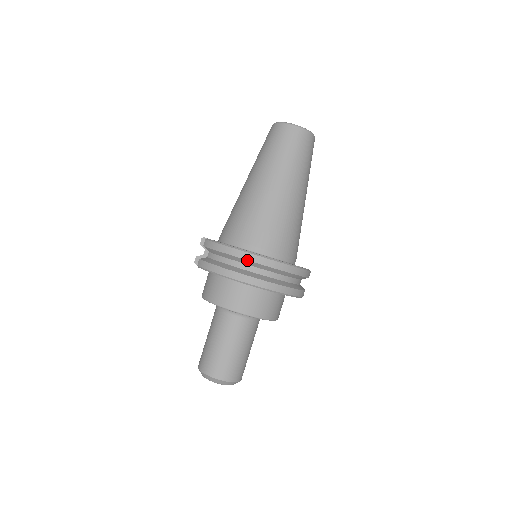
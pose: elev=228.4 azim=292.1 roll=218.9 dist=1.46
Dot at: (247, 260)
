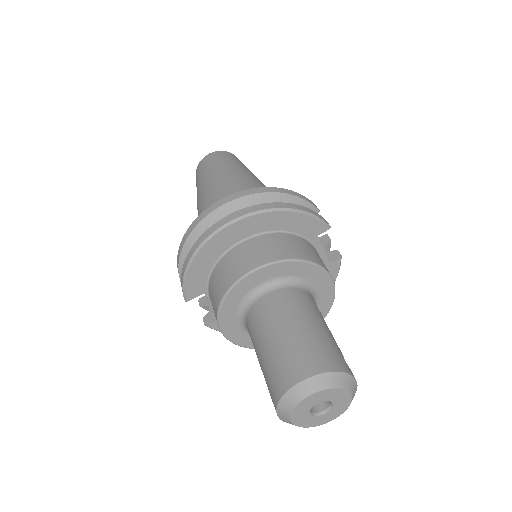
Dot at: (200, 222)
